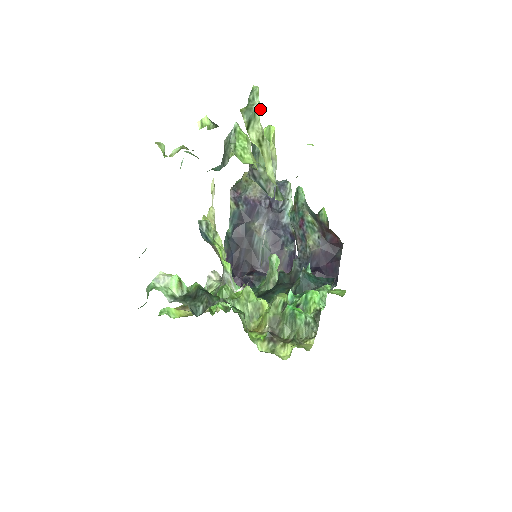
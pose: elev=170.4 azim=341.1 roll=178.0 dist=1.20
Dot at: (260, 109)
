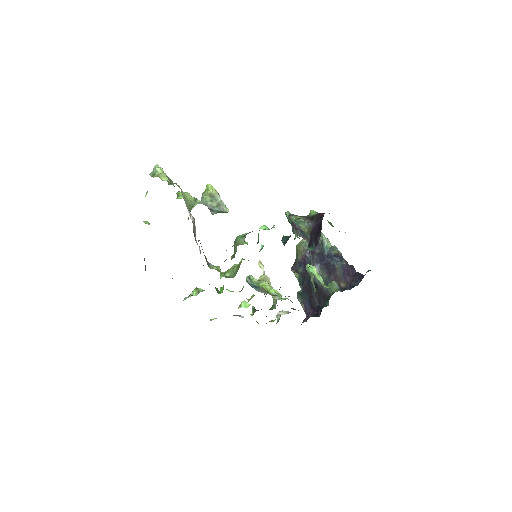
Dot at: (159, 168)
